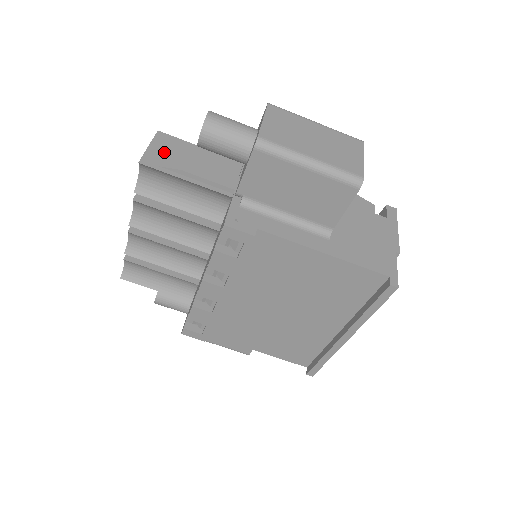
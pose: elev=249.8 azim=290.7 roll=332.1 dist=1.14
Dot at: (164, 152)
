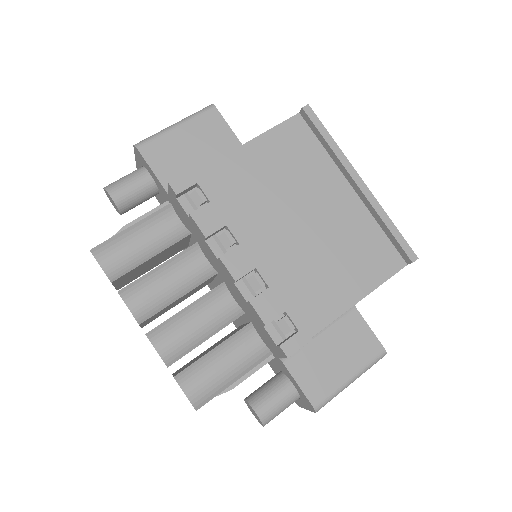
Dot at: occluded
